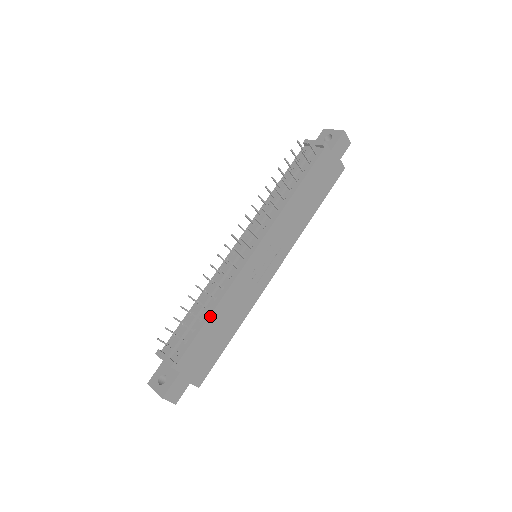
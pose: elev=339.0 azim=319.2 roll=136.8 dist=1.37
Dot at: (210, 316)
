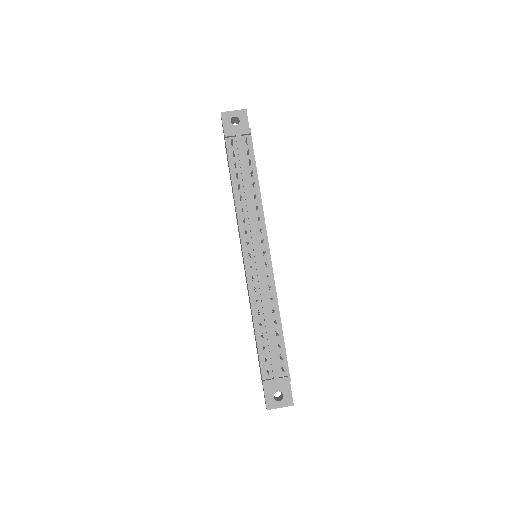
Dot at: (281, 325)
